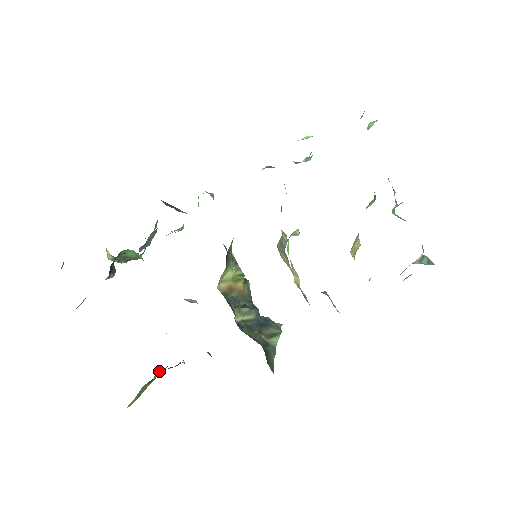
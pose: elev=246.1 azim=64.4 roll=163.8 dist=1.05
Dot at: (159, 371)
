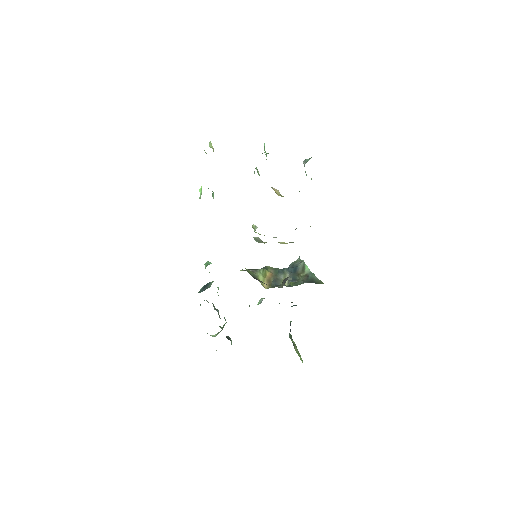
Dot at: (290, 338)
